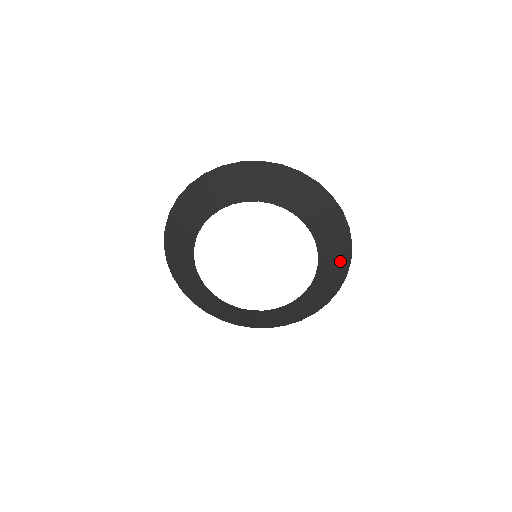
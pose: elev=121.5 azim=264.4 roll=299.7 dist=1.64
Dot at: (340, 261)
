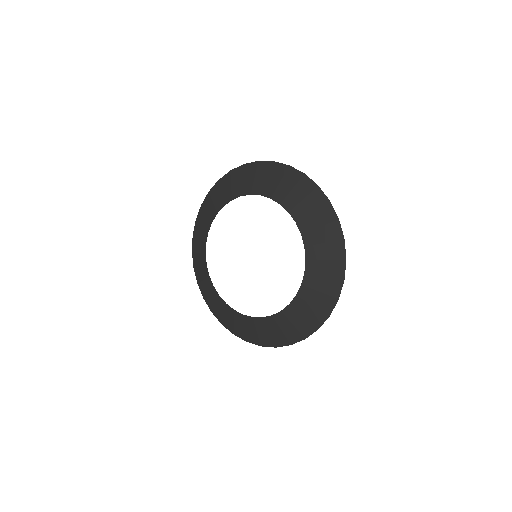
Dot at: (319, 308)
